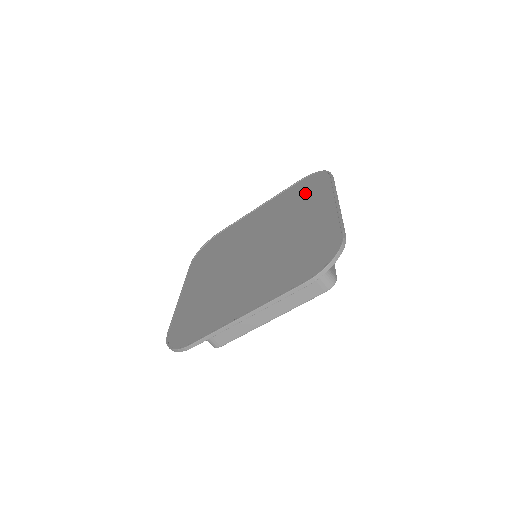
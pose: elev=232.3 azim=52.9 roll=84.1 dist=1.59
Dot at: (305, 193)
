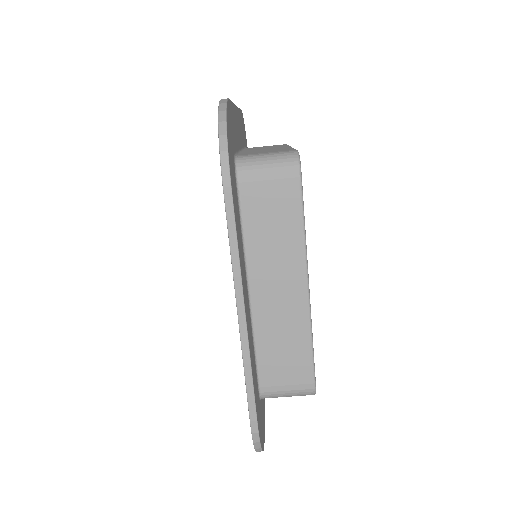
Dot at: occluded
